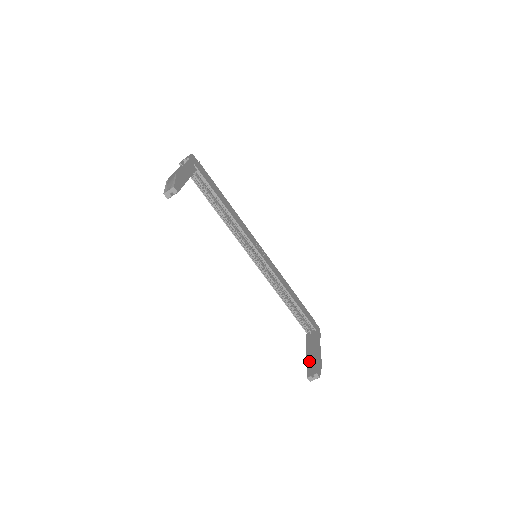
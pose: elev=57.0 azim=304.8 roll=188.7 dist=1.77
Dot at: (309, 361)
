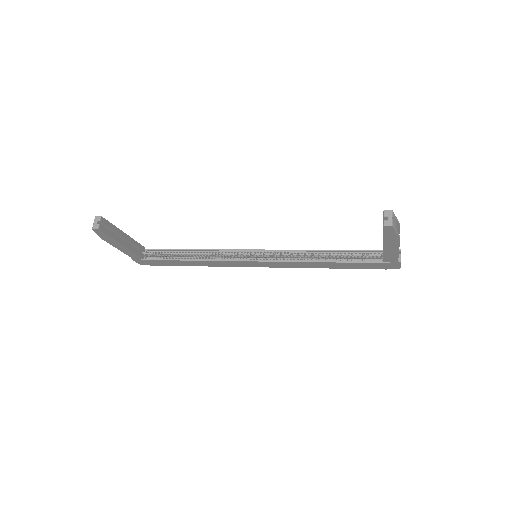
Dot at: occluded
